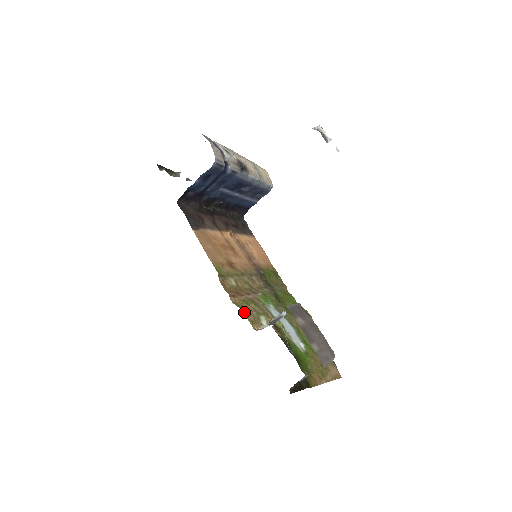
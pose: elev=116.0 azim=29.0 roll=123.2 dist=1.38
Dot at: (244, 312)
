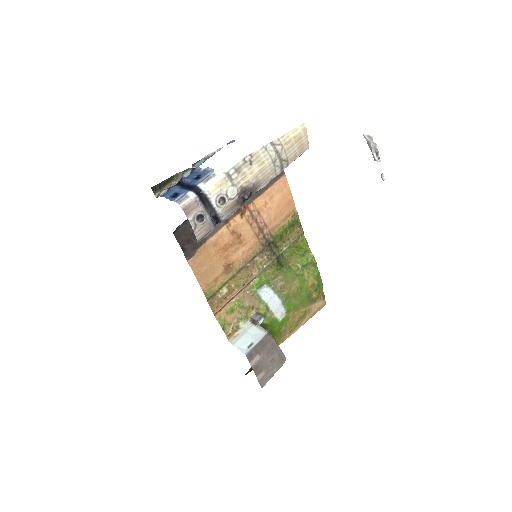
Dot at: (224, 328)
